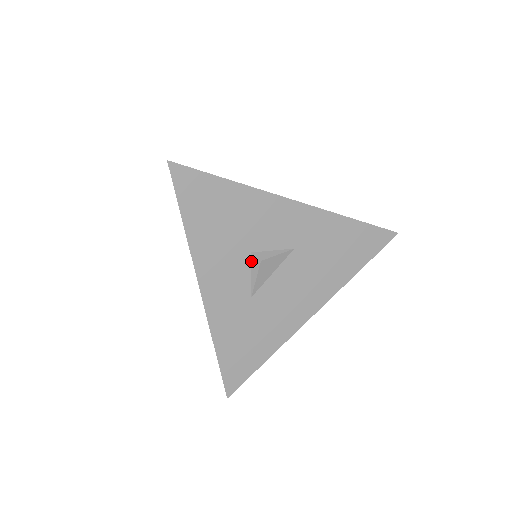
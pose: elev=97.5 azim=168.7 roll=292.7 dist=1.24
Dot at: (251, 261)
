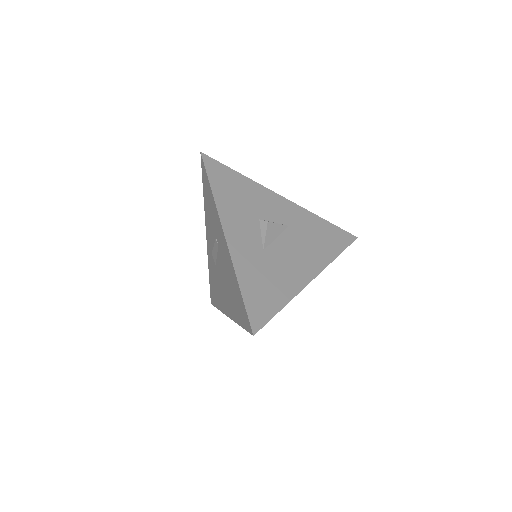
Dot at: (260, 225)
